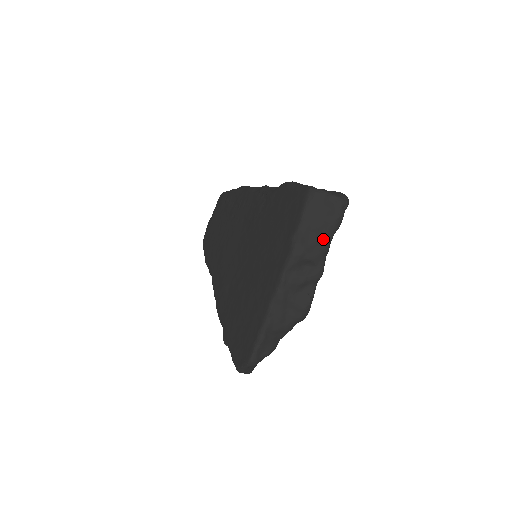
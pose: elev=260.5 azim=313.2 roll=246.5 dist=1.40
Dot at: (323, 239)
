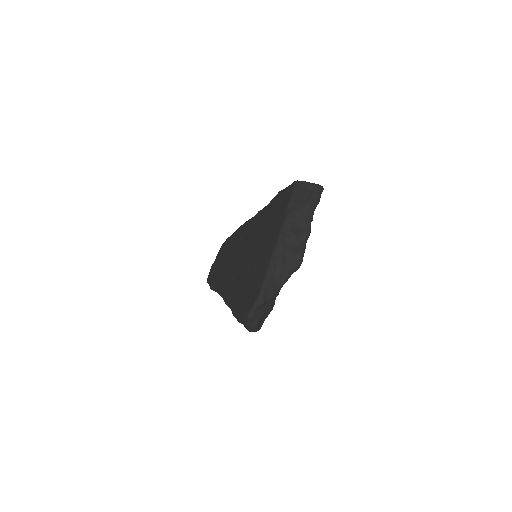
Dot at: (308, 207)
